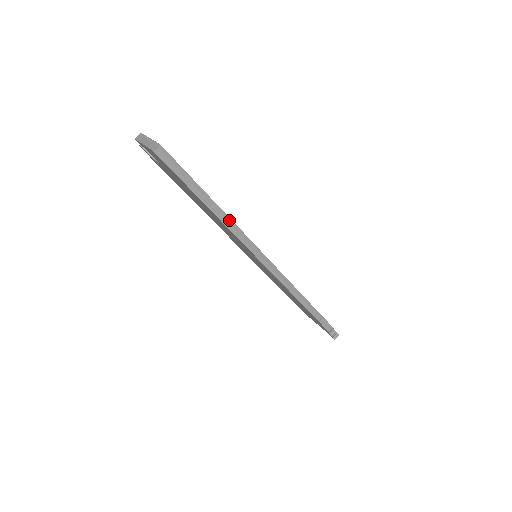
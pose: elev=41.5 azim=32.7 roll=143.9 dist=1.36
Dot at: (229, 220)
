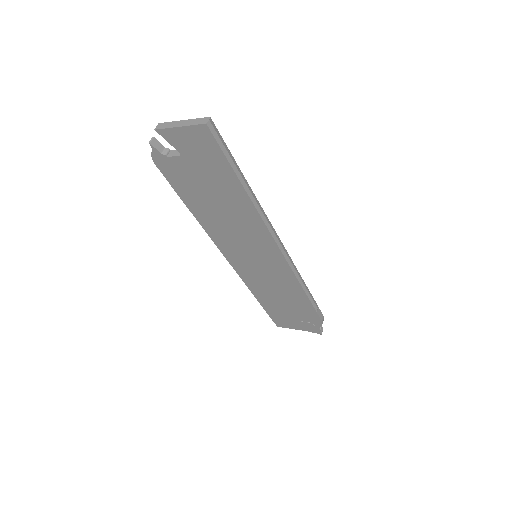
Dot at: (258, 203)
